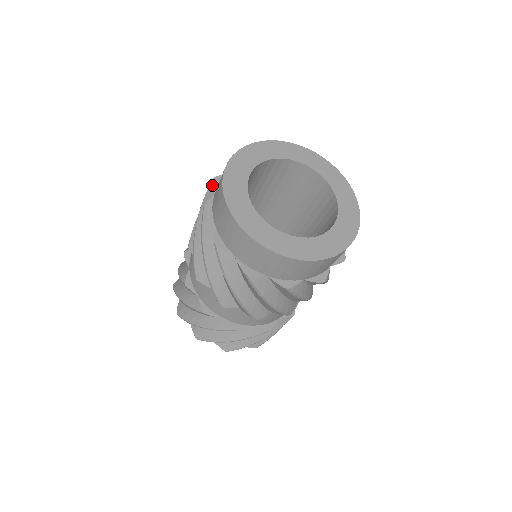
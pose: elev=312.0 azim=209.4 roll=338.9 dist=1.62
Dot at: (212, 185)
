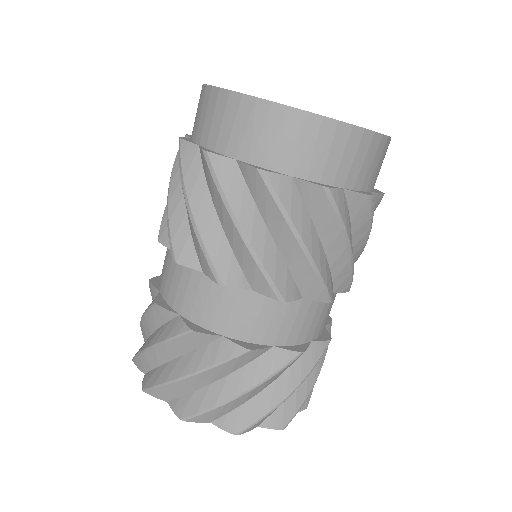
Dot at: (186, 141)
